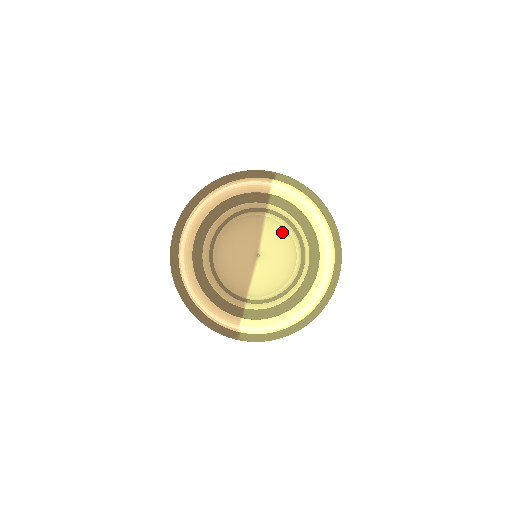
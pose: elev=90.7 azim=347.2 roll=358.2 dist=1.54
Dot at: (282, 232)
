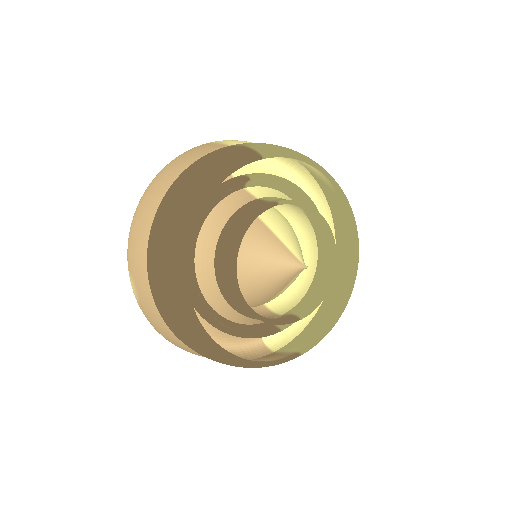
Dot at: (277, 214)
